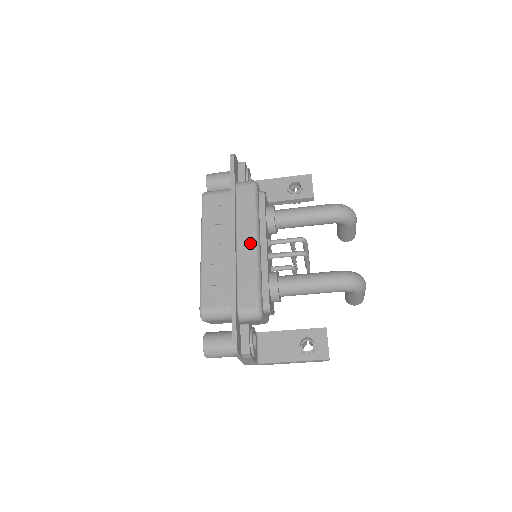
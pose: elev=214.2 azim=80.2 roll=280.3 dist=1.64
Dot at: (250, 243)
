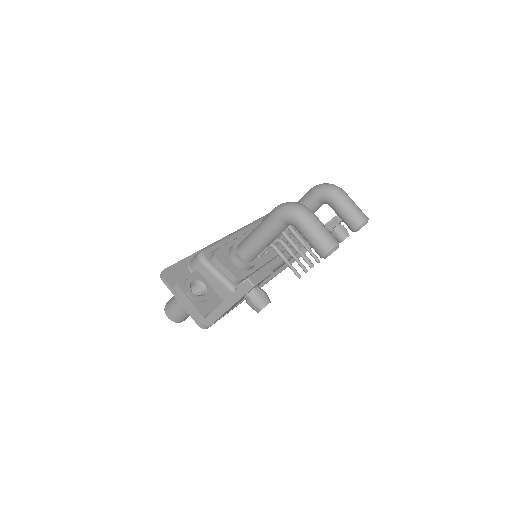
Dot at: occluded
